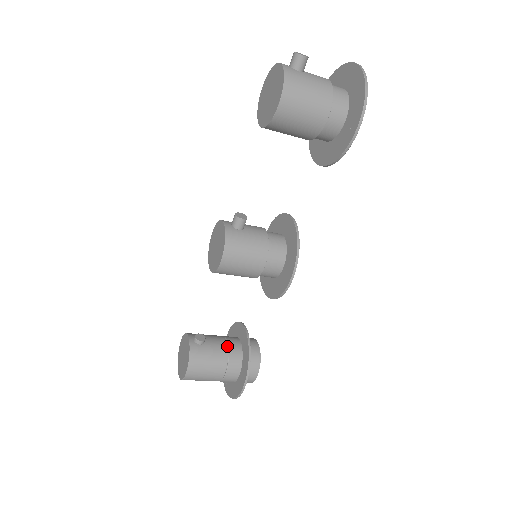
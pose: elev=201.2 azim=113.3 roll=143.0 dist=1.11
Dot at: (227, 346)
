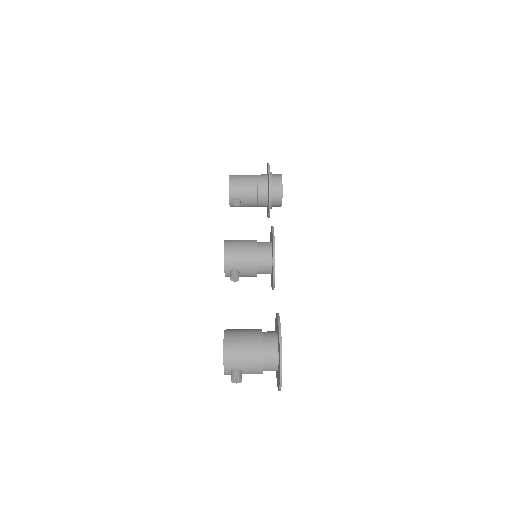
Dot at: (257, 204)
